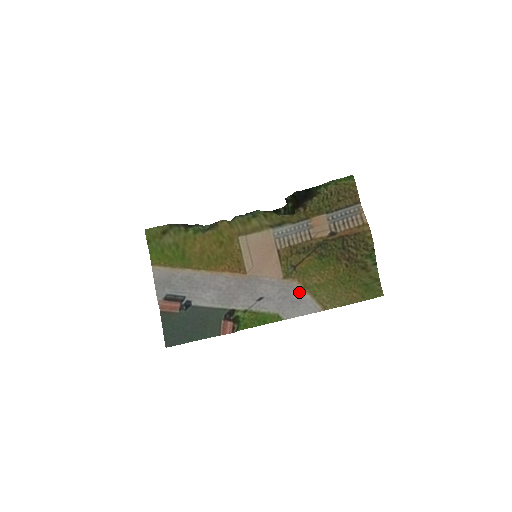
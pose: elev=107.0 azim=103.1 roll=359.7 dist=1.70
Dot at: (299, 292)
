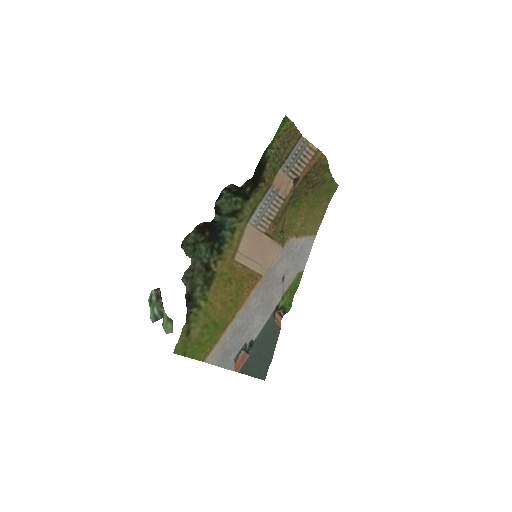
Dot at: (297, 243)
